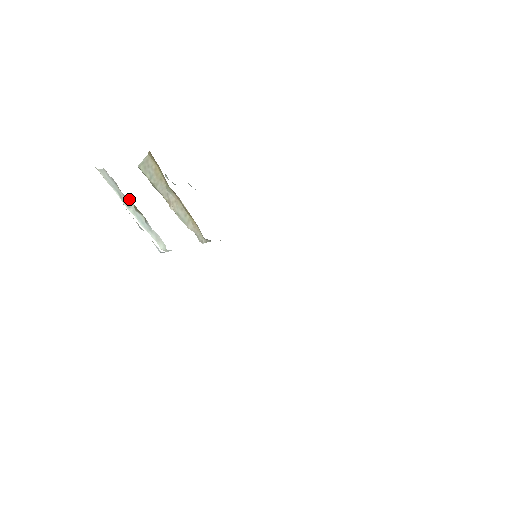
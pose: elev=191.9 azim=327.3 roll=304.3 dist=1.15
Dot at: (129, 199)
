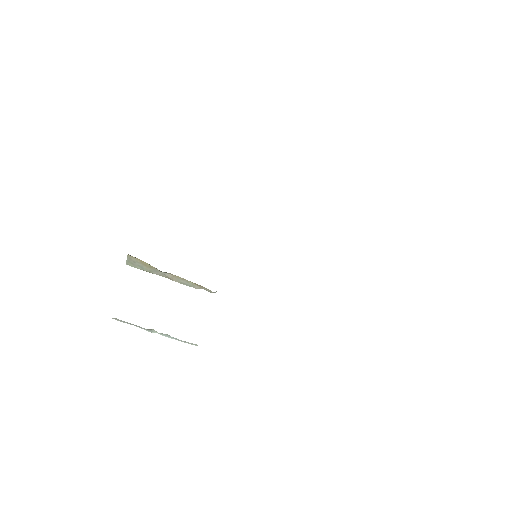
Dot at: (149, 330)
